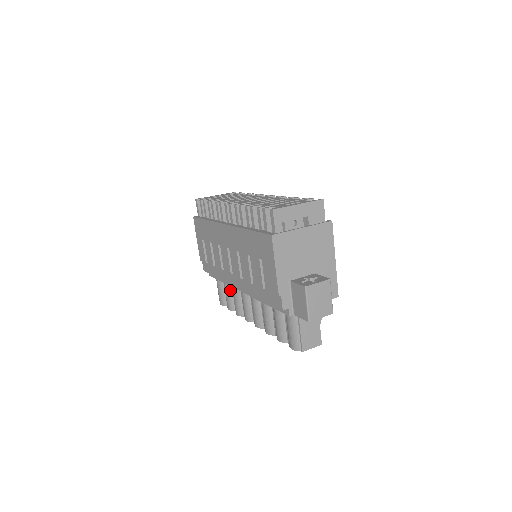
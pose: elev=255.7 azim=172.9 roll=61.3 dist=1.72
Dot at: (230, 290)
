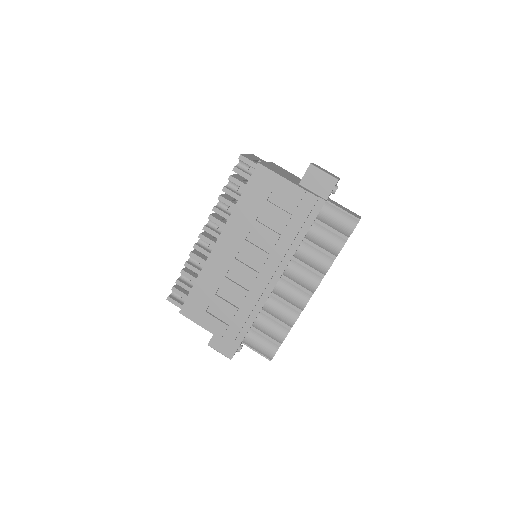
Dot at: (268, 319)
